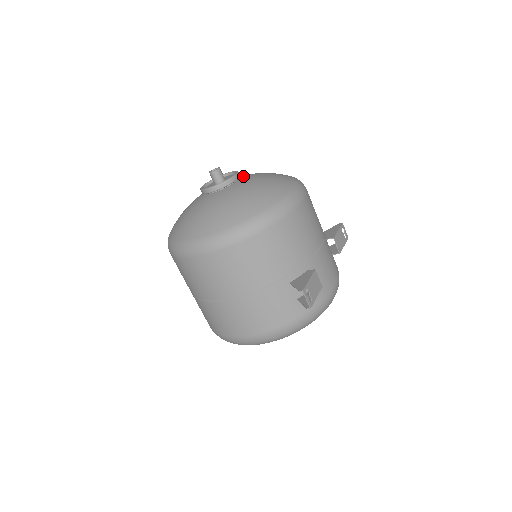
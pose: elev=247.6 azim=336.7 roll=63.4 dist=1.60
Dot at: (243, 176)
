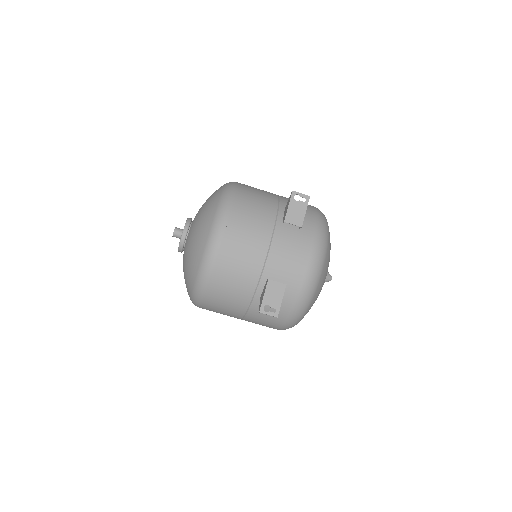
Dot at: (193, 221)
